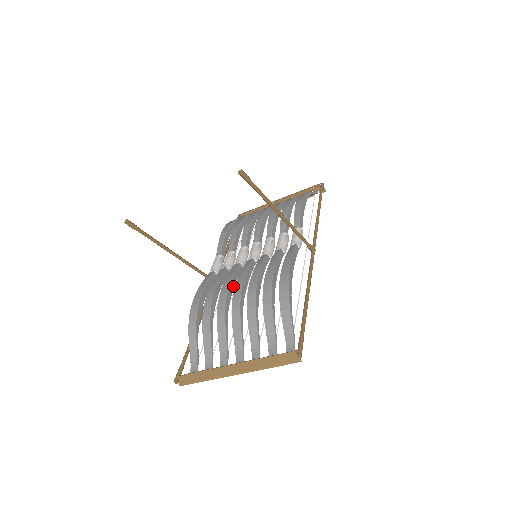
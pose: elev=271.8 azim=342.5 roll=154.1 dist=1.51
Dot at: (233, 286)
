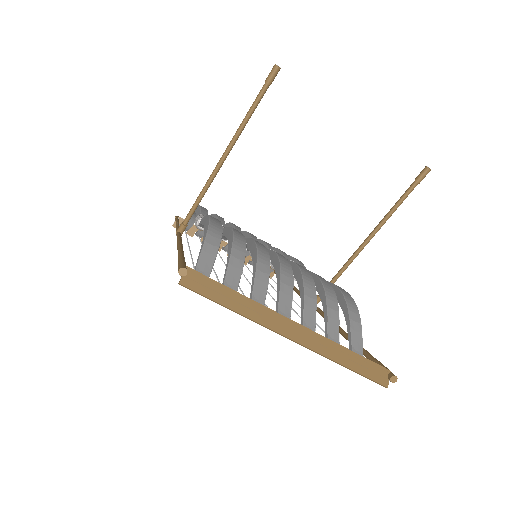
Dot at: occluded
